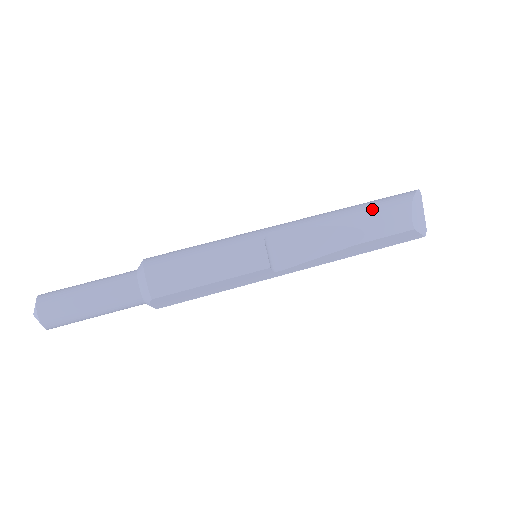
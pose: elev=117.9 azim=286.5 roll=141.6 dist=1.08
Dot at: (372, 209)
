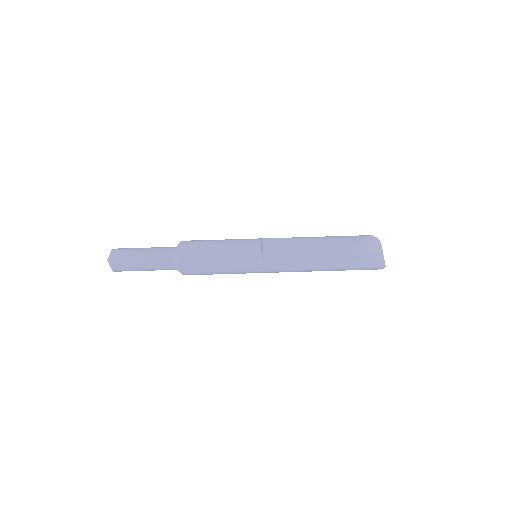
Dot at: (339, 236)
